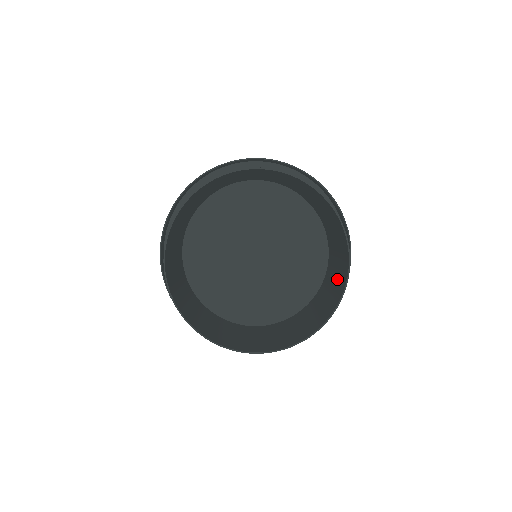
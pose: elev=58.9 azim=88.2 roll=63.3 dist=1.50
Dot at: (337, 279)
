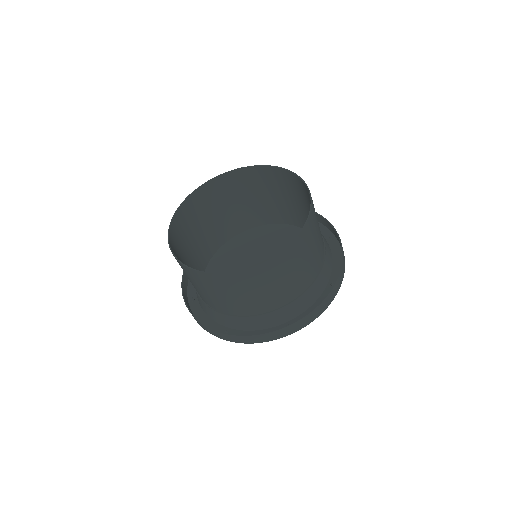
Dot at: occluded
